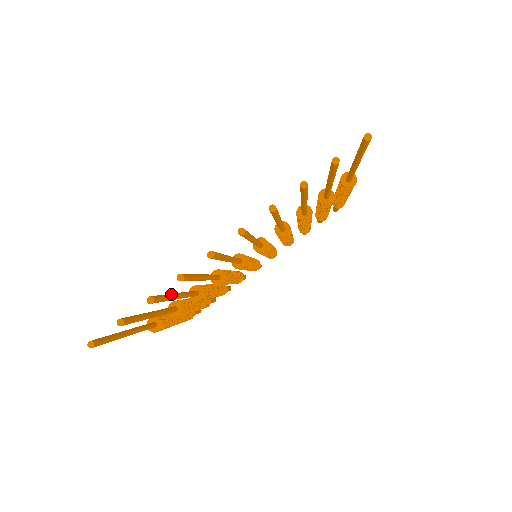
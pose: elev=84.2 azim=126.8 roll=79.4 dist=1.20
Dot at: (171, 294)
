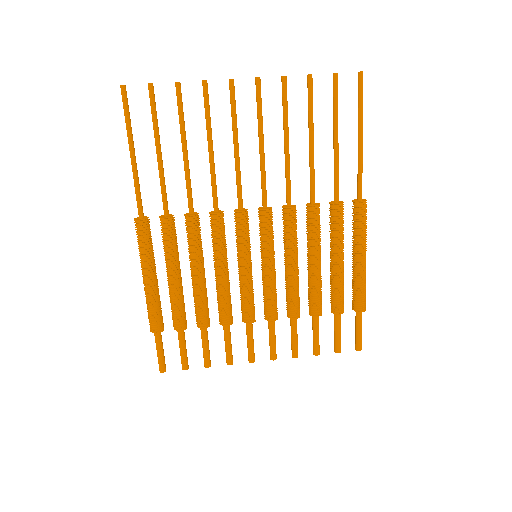
Dot at: occluded
